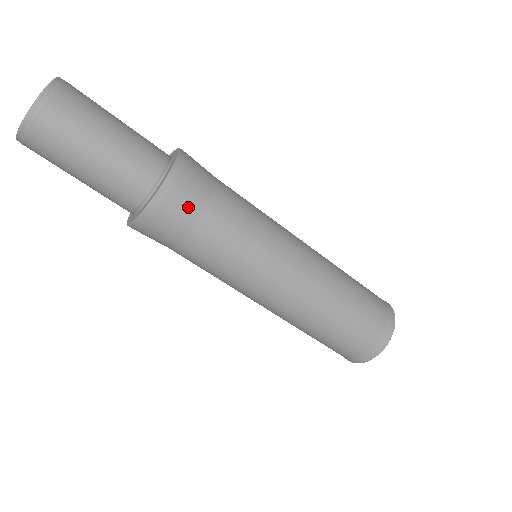
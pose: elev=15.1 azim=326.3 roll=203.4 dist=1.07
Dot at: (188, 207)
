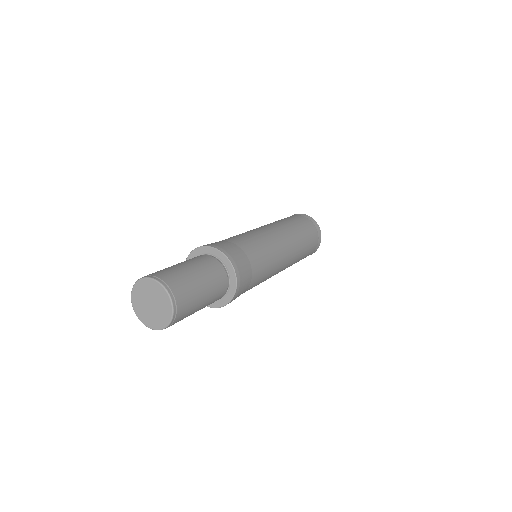
Dot at: (247, 281)
